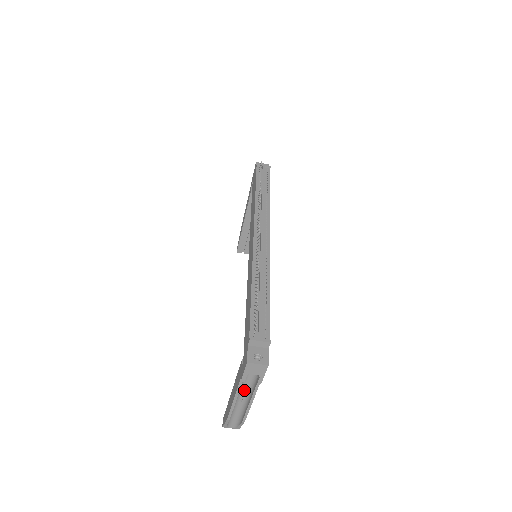
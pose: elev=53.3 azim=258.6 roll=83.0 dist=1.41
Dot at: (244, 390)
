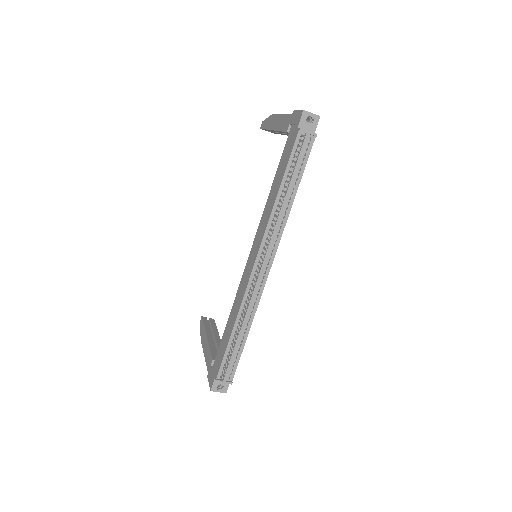
Dot at: occluded
